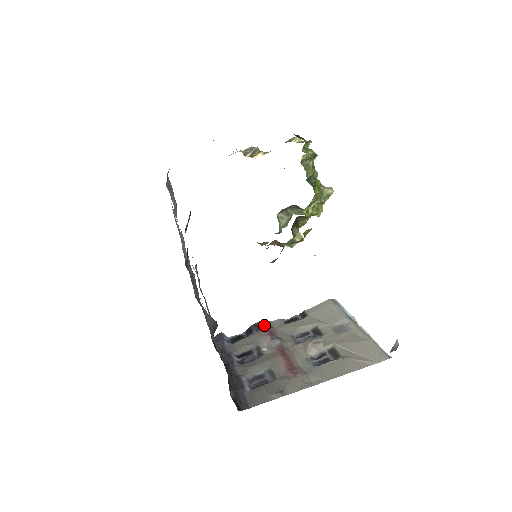
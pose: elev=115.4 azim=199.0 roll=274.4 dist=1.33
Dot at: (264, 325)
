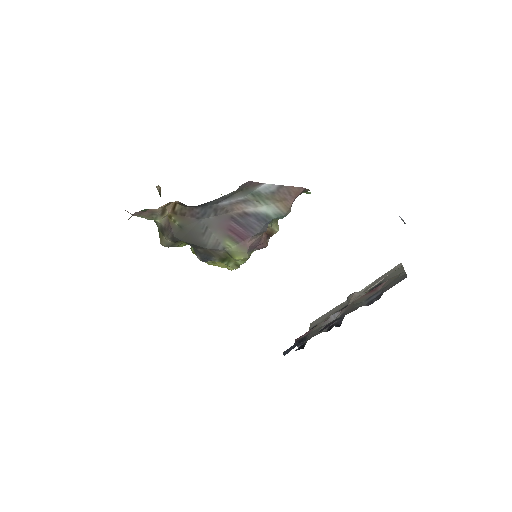
Dot at: (304, 334)
